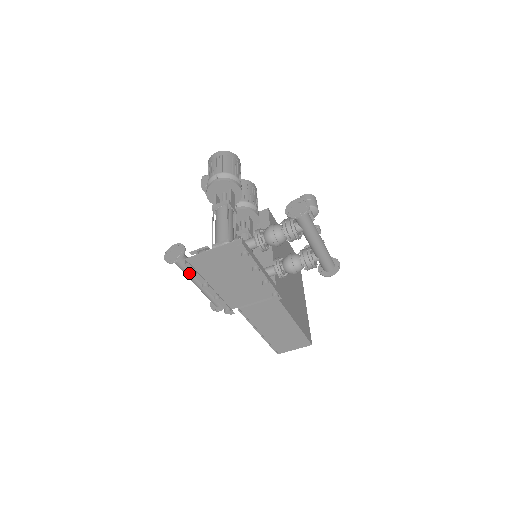
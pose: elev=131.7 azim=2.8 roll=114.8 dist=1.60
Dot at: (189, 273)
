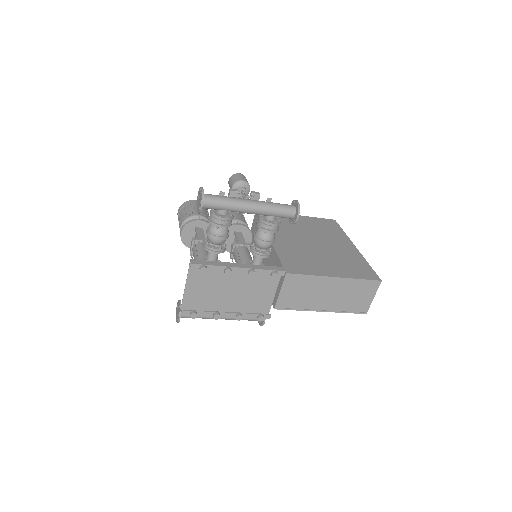
Dot at: occluded
